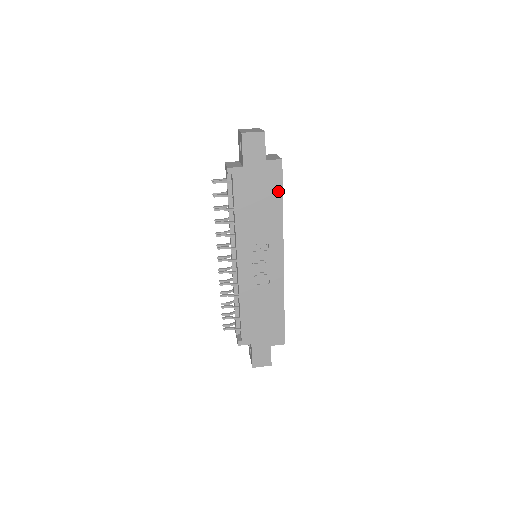
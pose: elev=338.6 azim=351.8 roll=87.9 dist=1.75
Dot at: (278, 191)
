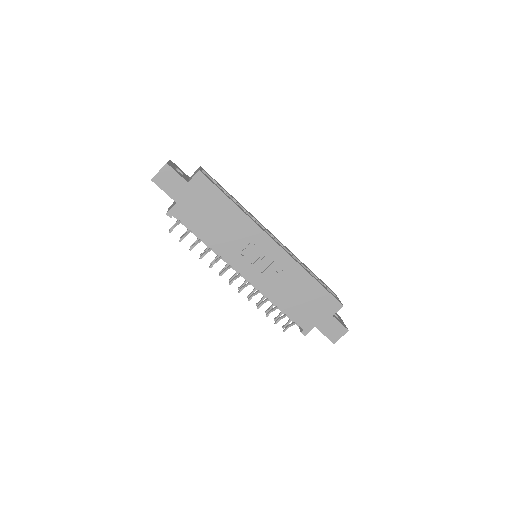
Dot at: (220, 196)
